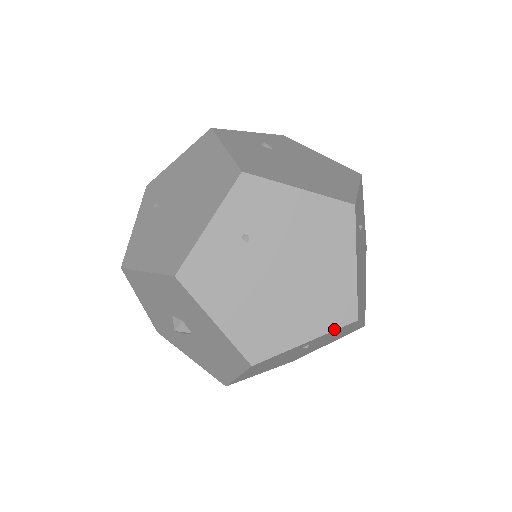
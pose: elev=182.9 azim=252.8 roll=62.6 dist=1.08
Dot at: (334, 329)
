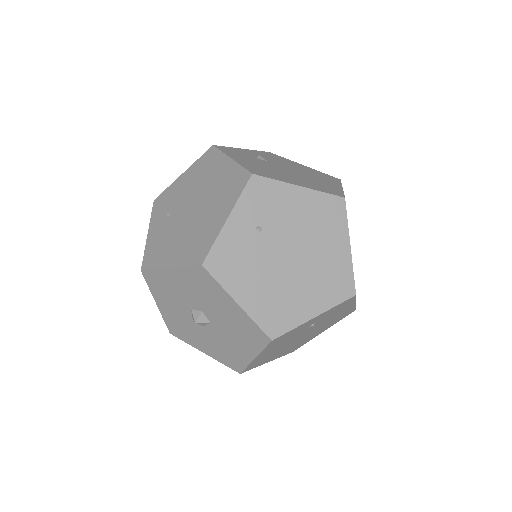
Dot at: (337, 304)
